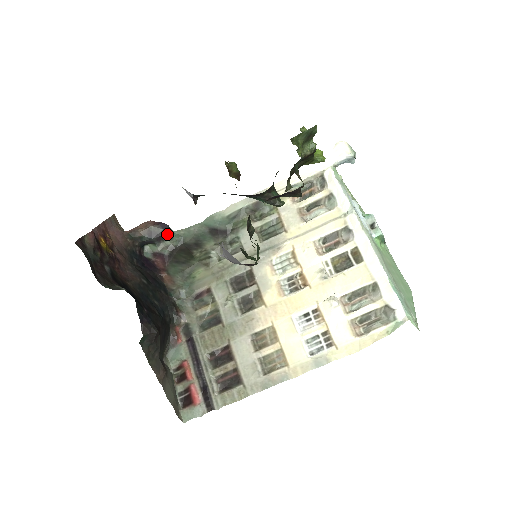
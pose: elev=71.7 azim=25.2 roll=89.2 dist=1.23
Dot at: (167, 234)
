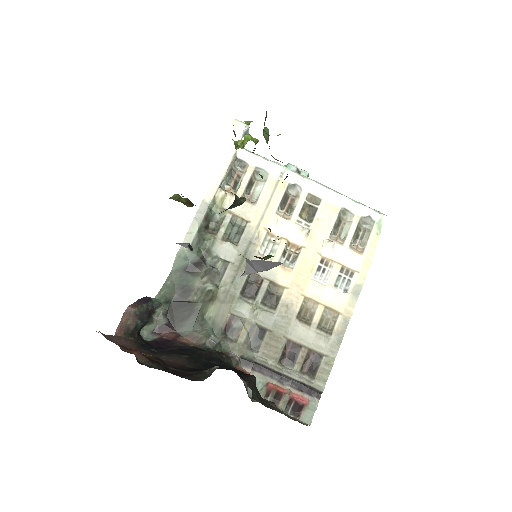
Dot at: (153, 305)
